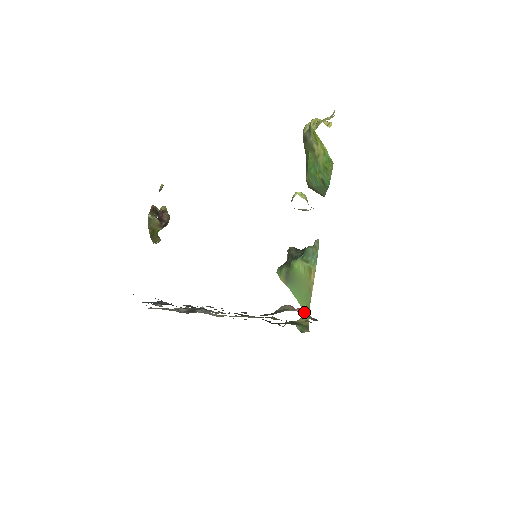
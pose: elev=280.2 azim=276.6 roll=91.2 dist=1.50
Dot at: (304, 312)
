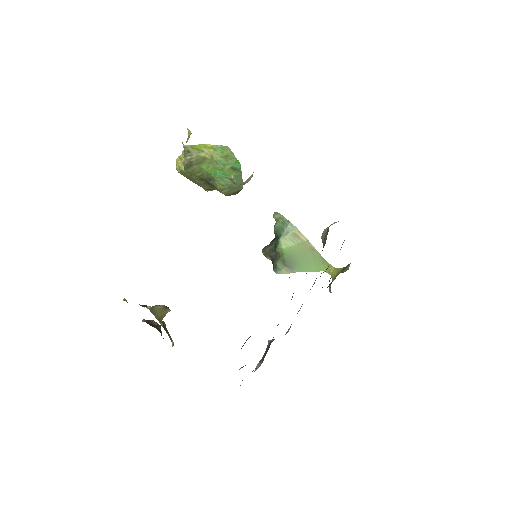
Dot at: (328, 271)
